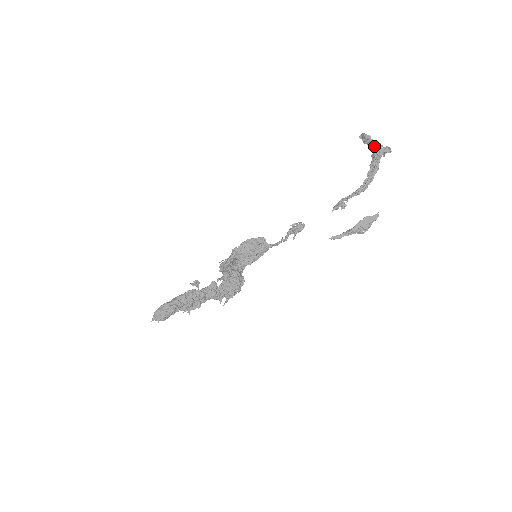
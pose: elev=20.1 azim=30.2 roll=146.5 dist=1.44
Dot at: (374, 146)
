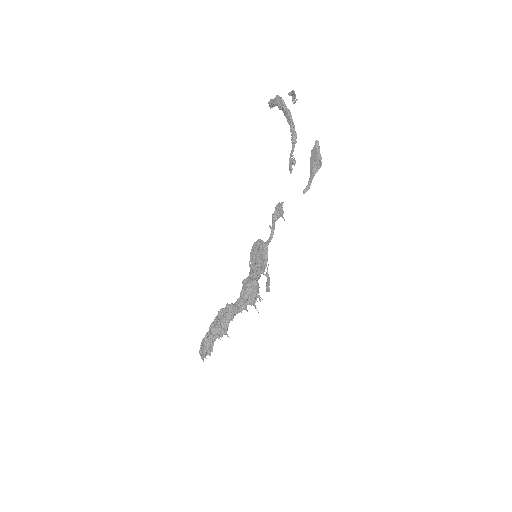
Dot at: (274, 102)
